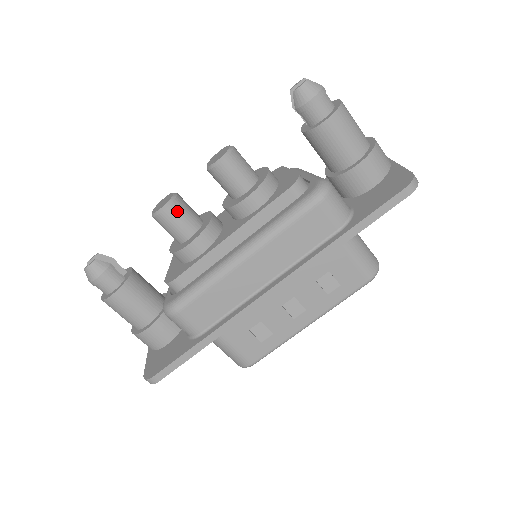
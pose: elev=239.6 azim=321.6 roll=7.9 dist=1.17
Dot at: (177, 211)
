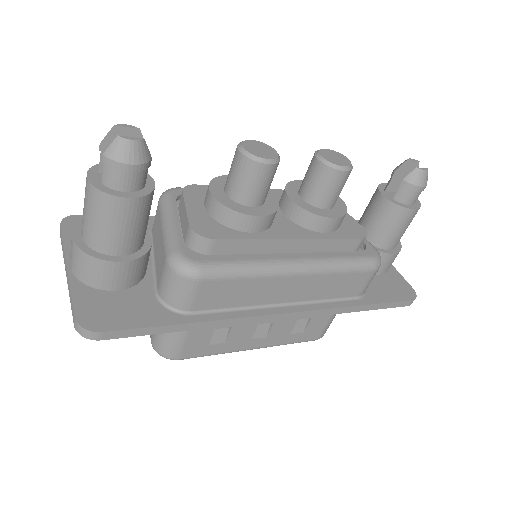
Dot at: (273, 174)
